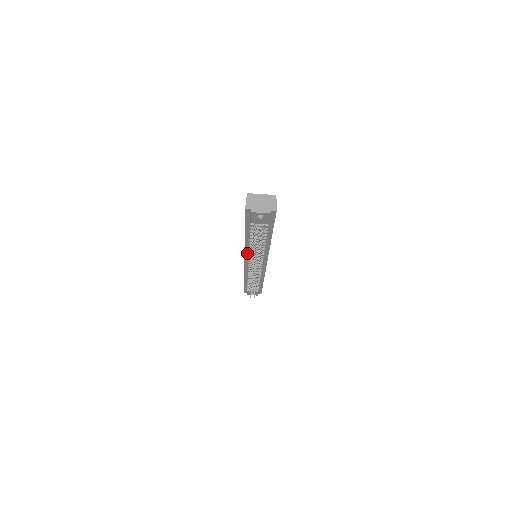
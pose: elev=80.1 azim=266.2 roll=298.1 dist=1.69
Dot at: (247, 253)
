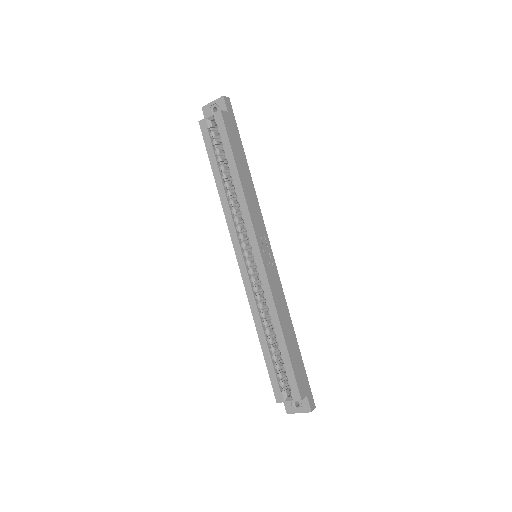
Dot at: occluded
